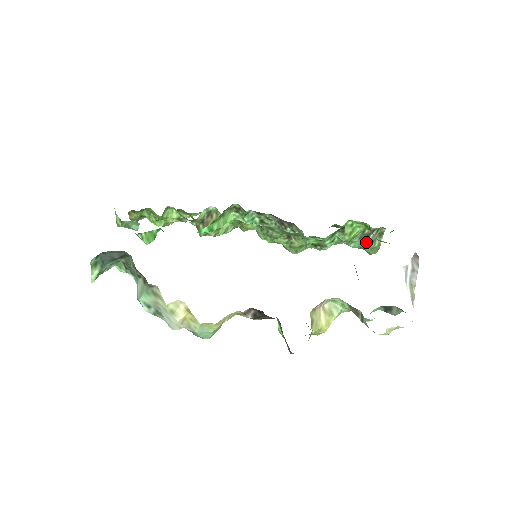
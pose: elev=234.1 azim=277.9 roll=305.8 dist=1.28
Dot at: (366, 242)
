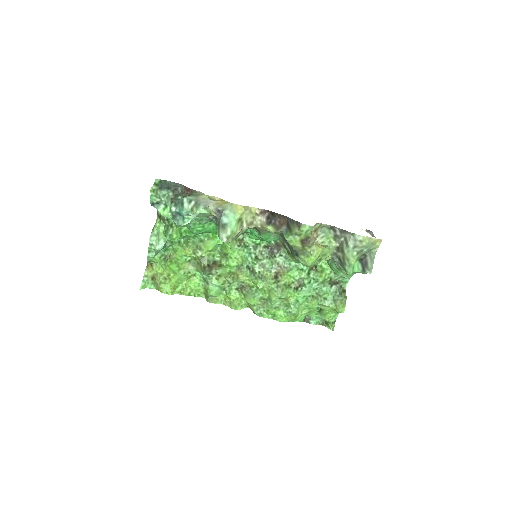
Dot at: (335, 291)
